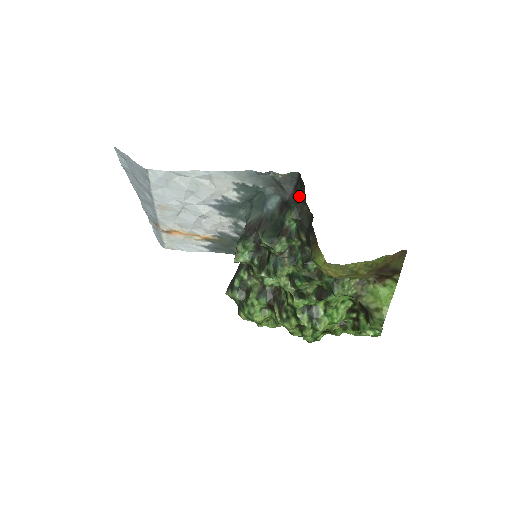
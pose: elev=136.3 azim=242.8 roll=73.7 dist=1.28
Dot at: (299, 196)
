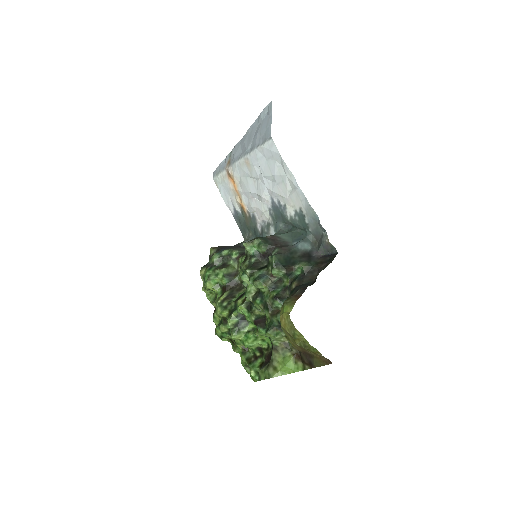
Dot at: (321, 263)
